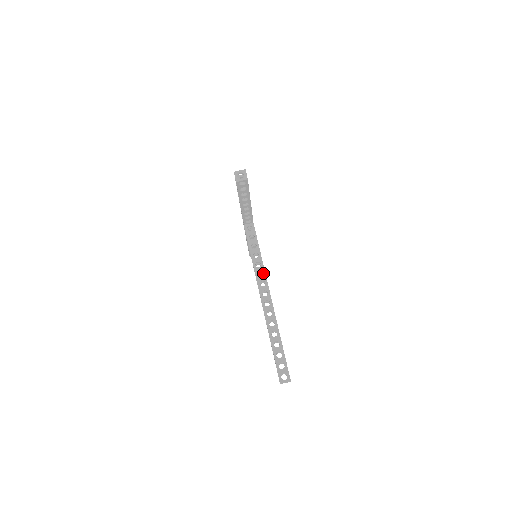
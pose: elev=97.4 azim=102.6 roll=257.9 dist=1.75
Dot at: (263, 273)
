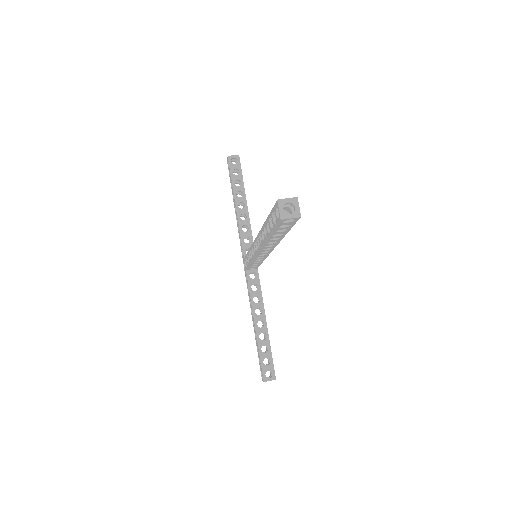
Dot at: occluded
